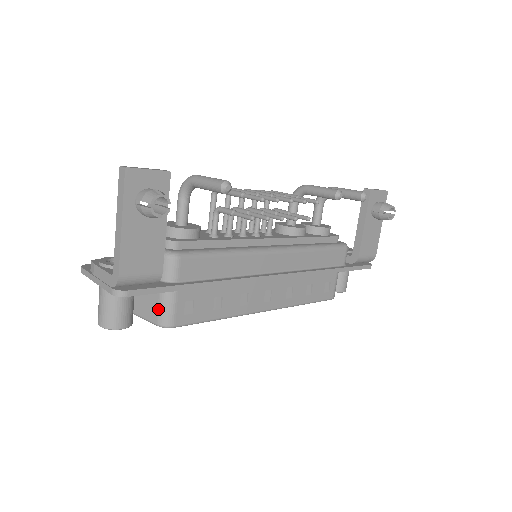
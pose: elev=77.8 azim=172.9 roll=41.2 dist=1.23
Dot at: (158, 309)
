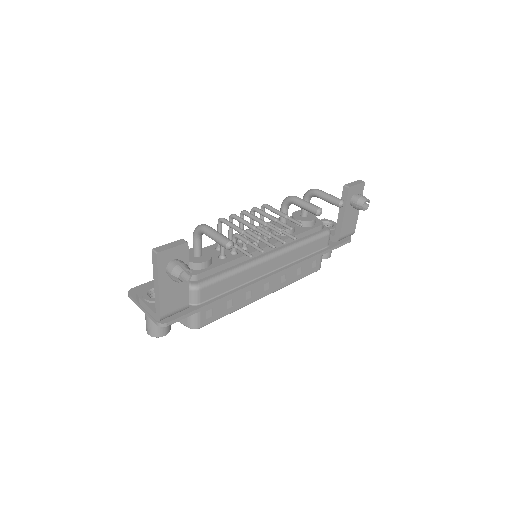
Dot at: (188, 318)
